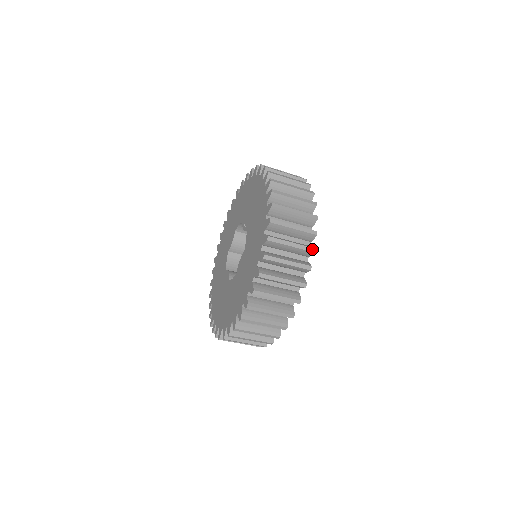
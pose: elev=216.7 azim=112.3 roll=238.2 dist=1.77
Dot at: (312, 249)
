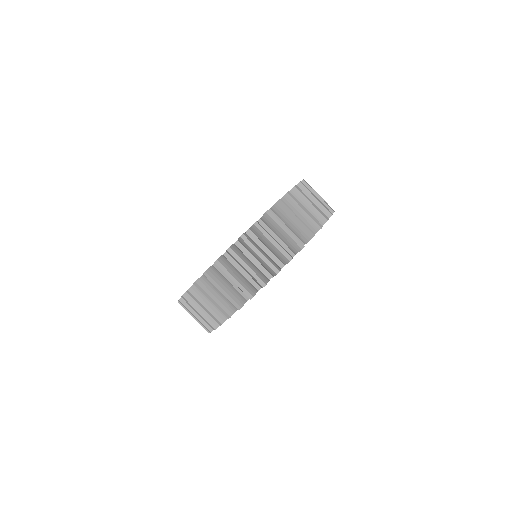
Dot at: (301, 245)
